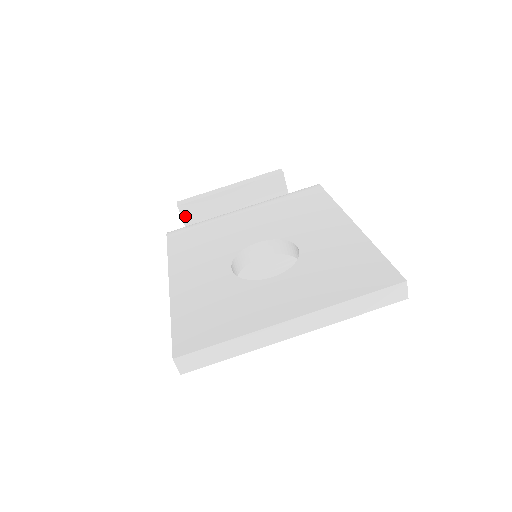
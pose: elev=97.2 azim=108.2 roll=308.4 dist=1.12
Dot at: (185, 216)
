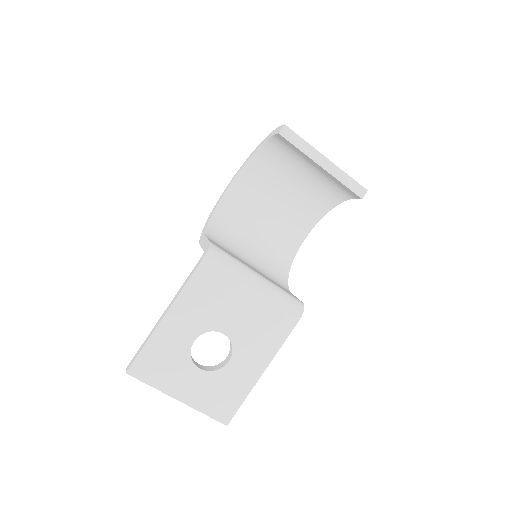
Dot at: (278, 137)
